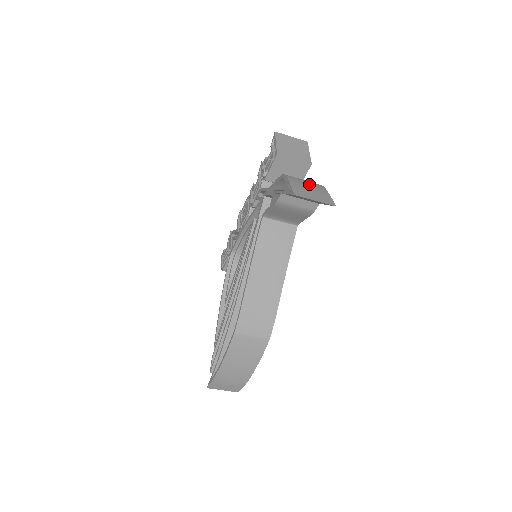
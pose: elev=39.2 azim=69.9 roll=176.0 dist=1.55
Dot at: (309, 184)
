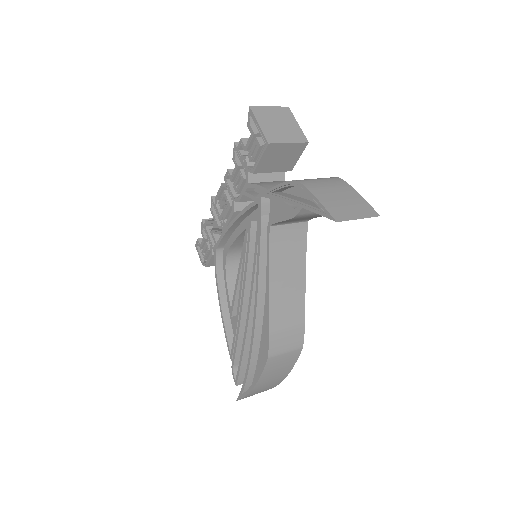
Dot at: (333, 188)
